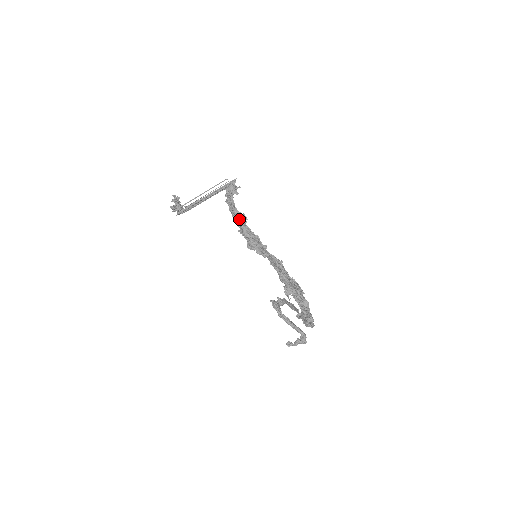
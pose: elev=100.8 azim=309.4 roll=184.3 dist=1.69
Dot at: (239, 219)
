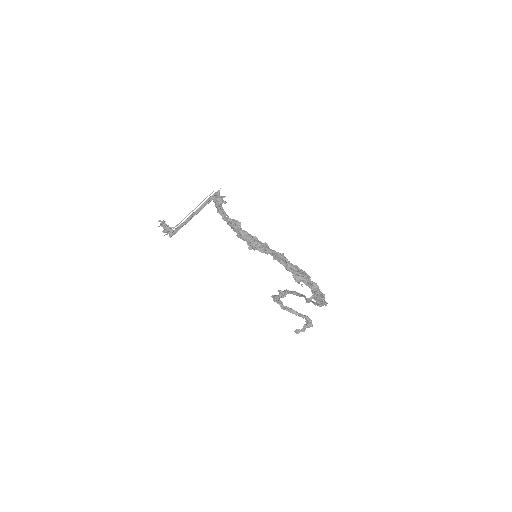
Dot at: (235, 225)
